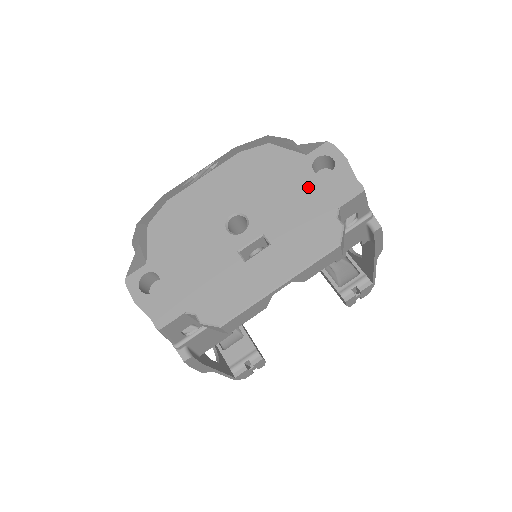
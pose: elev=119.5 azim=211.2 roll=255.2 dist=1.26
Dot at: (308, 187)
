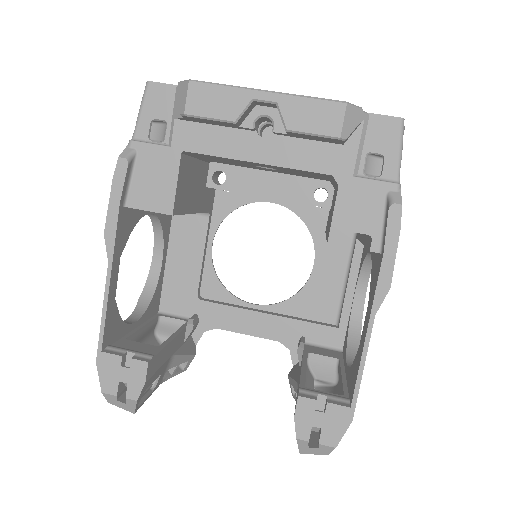
Dot at: occluded
